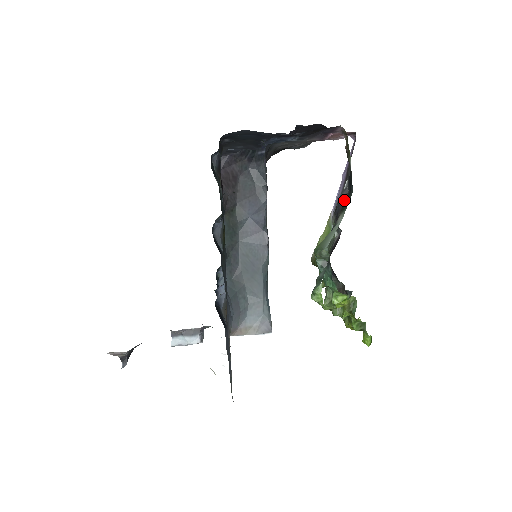
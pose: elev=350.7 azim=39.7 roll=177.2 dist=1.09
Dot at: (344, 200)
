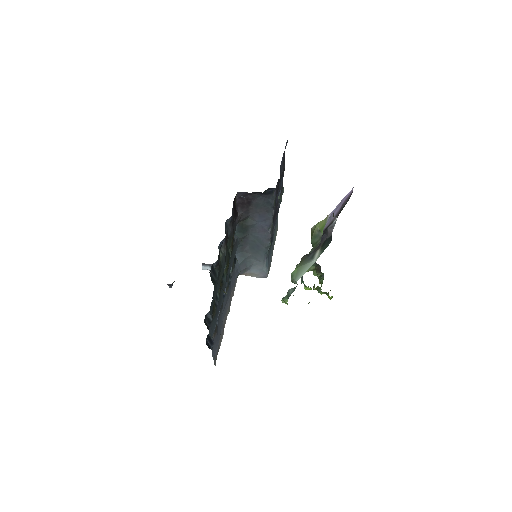
Dot at: (327, 238)
